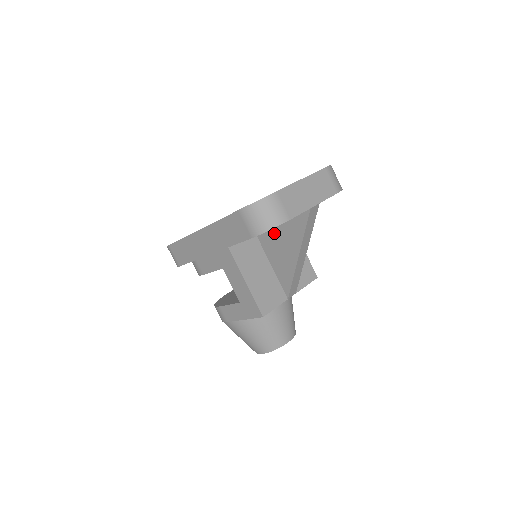
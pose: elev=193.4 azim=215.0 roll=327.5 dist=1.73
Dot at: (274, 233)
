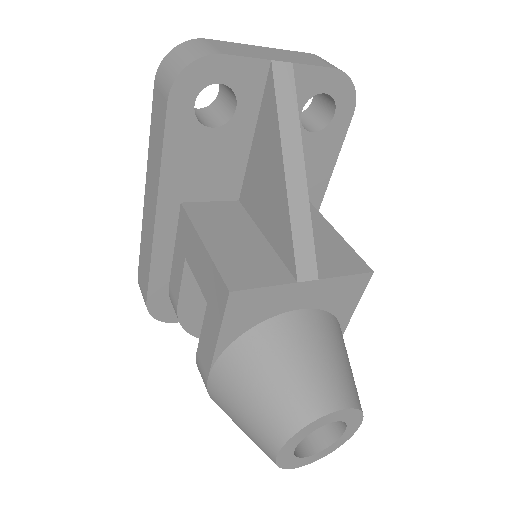
Dot at: (253, 169)
